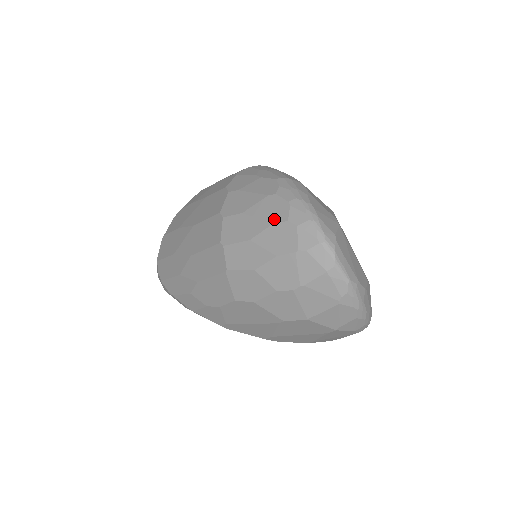
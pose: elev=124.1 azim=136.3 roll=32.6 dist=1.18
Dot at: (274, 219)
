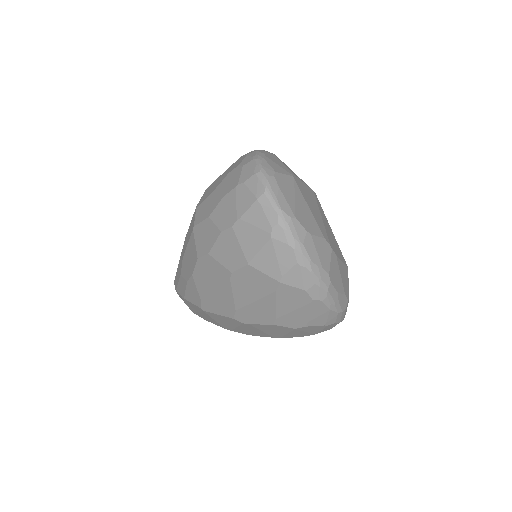
Dot at: (231, 169)
